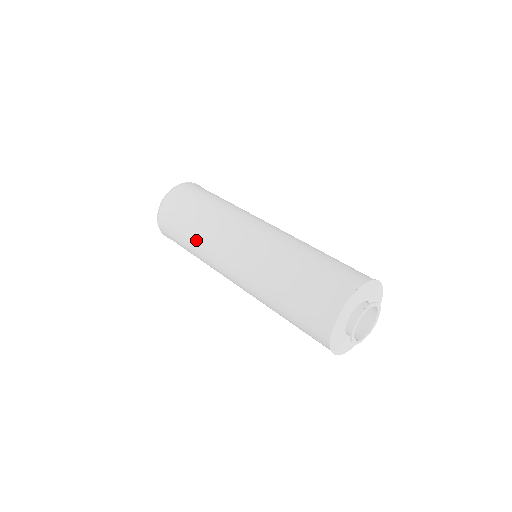
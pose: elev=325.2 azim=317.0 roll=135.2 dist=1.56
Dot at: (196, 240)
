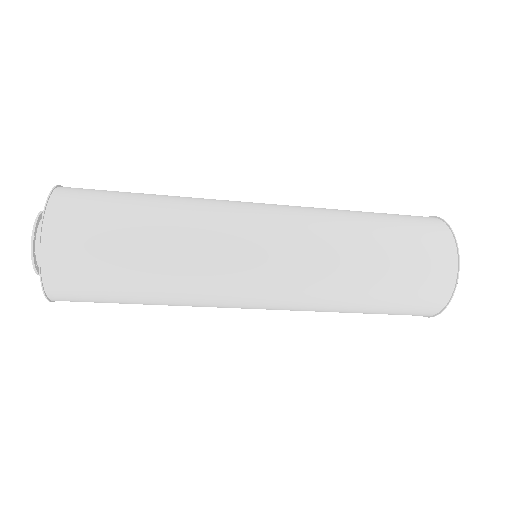
Dot at: (177, 202)
